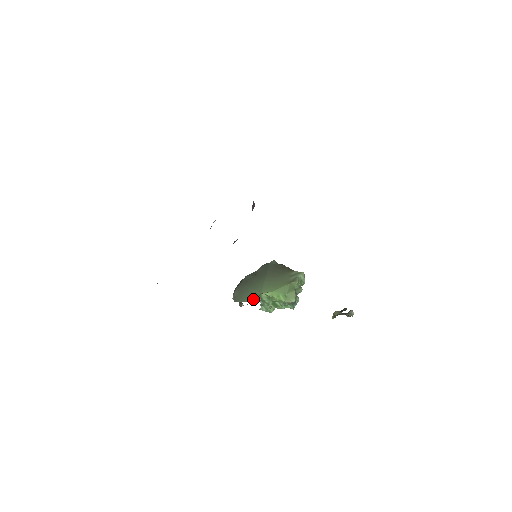
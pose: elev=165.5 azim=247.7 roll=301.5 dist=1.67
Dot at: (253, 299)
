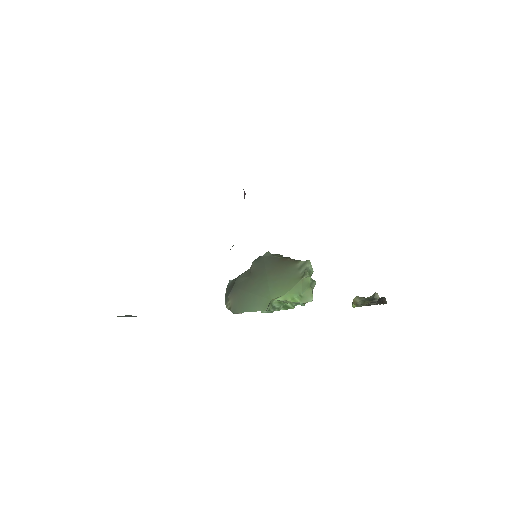
Dot at: (261, 308)
